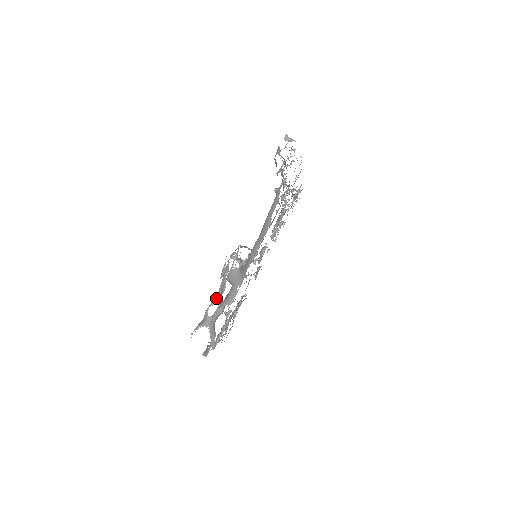
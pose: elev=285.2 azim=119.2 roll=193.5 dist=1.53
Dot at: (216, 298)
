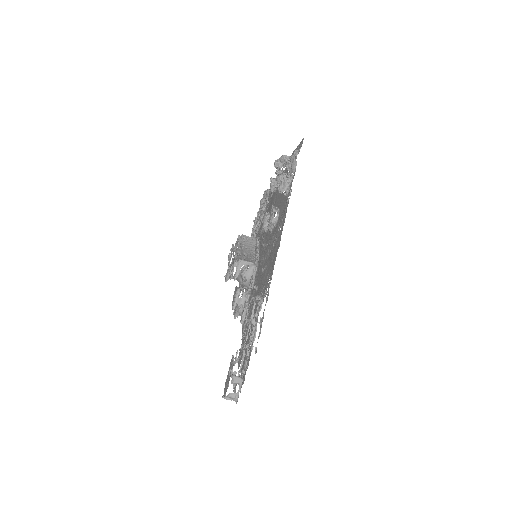
Dot at: (233, 271)
